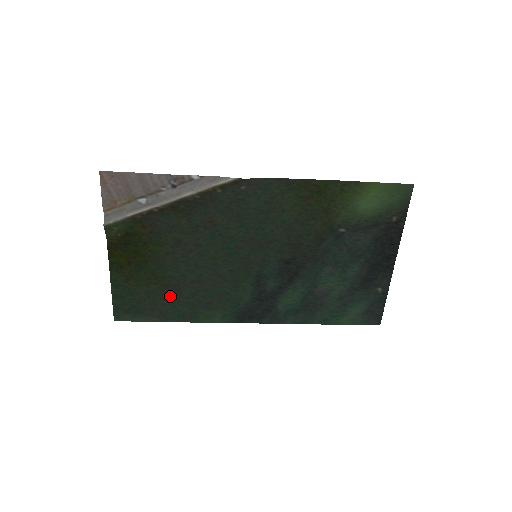
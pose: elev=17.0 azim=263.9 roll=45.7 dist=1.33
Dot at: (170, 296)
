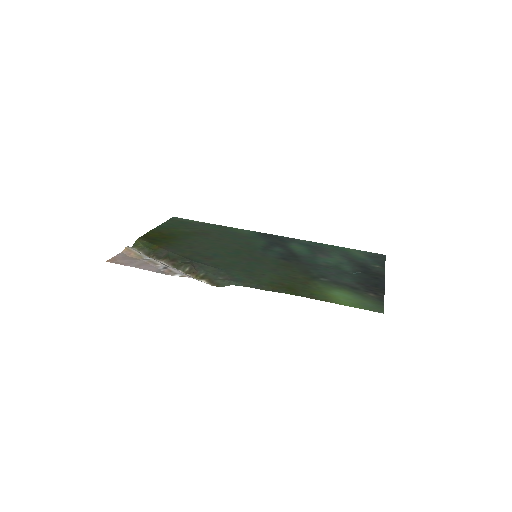
Dot at: (204, 231)
